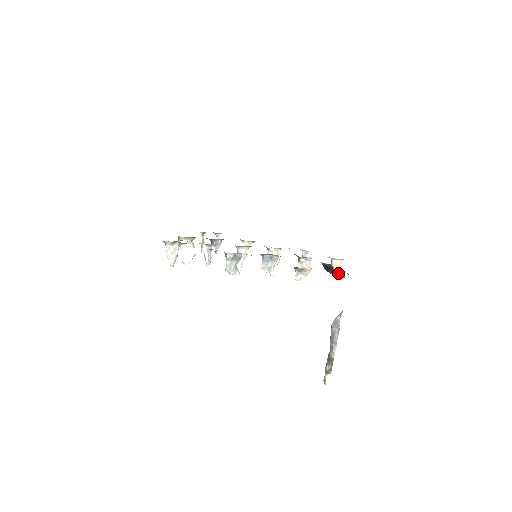
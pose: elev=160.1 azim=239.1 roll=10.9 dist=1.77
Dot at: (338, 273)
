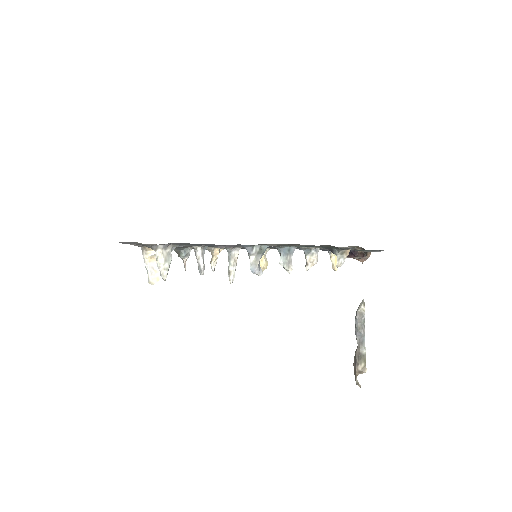
Dot at: (368, 254)
